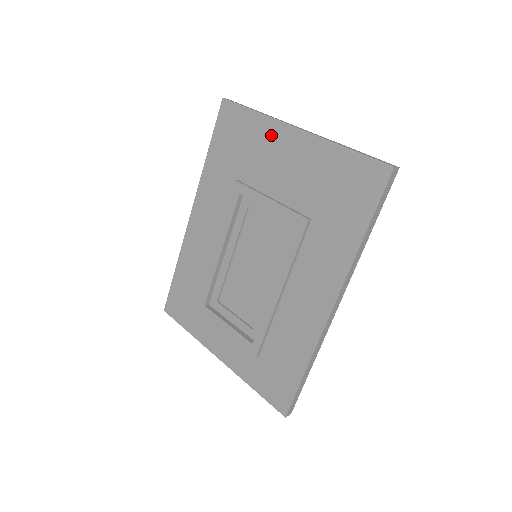
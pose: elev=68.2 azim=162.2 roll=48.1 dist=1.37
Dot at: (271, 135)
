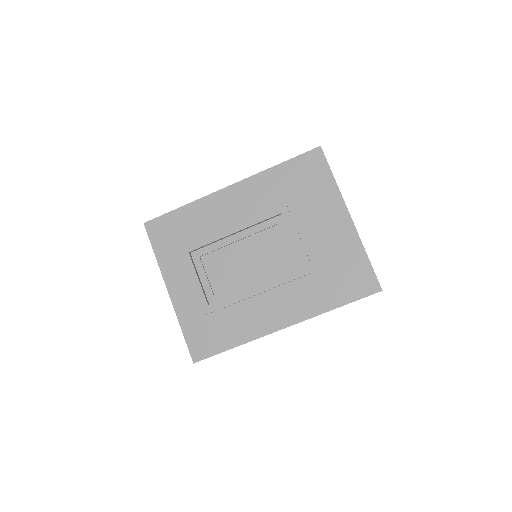
Dot at: (332, 203)
